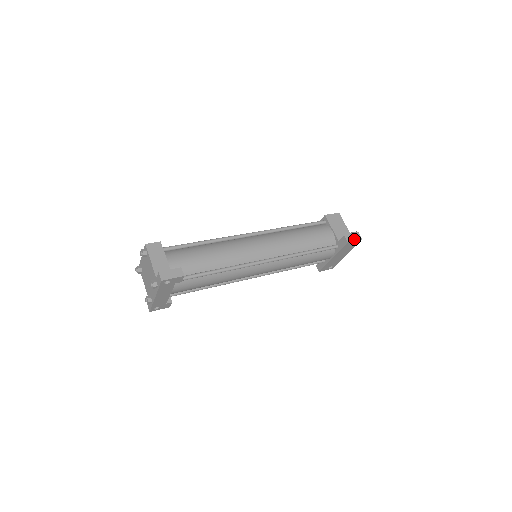
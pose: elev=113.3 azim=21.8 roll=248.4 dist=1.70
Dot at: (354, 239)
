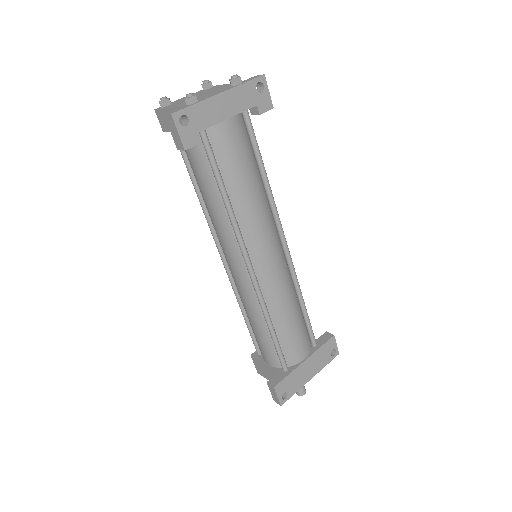
Dot at: (335, 343)
